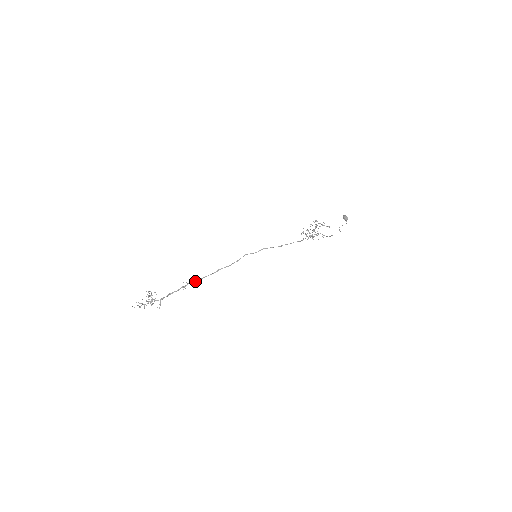
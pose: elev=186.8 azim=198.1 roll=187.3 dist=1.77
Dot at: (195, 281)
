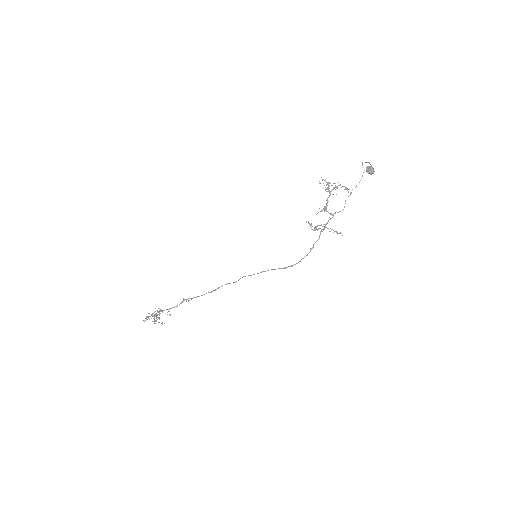
Dot at: (196, 297)
